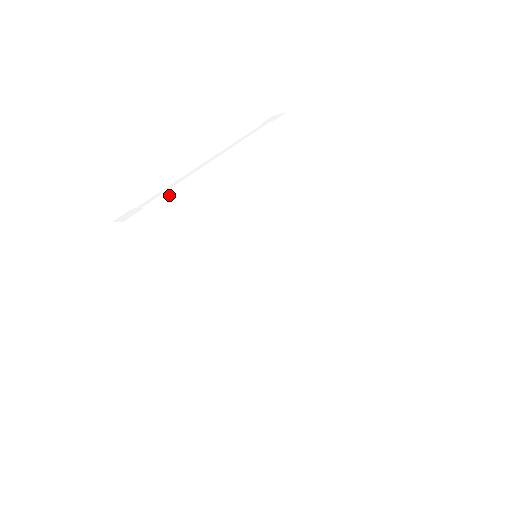
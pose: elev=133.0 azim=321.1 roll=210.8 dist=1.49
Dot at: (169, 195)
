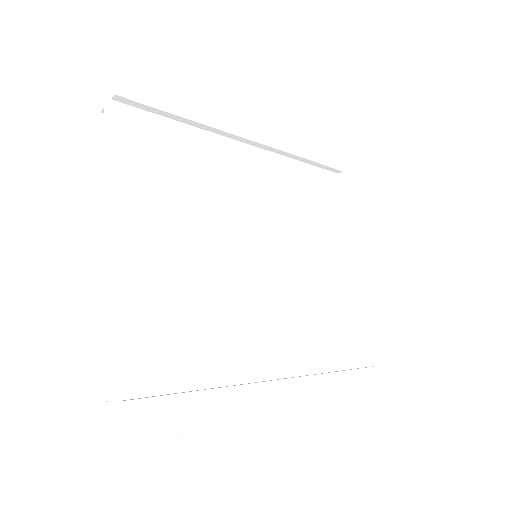
Dot at: (125, 343)
